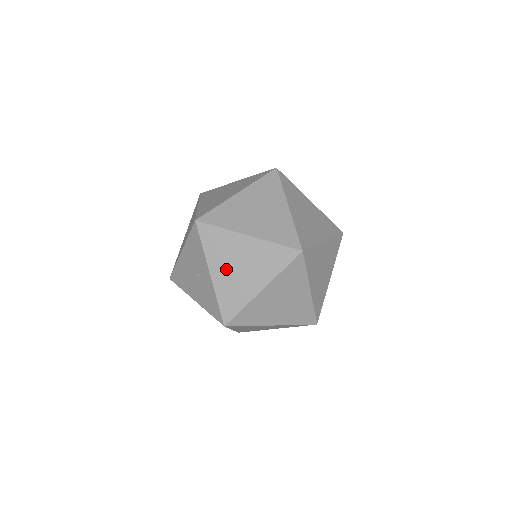
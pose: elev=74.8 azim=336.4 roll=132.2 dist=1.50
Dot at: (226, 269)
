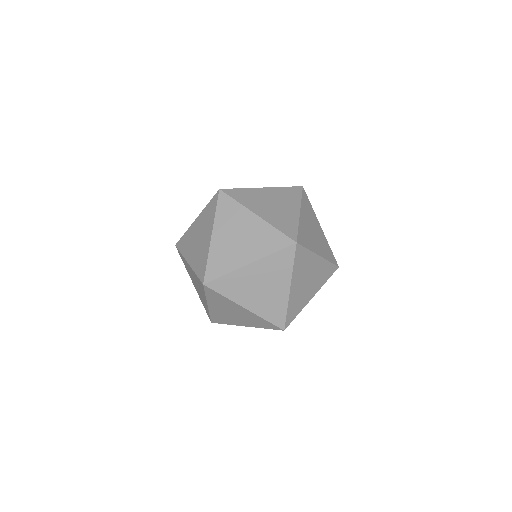
Dot at: (194, 284)
